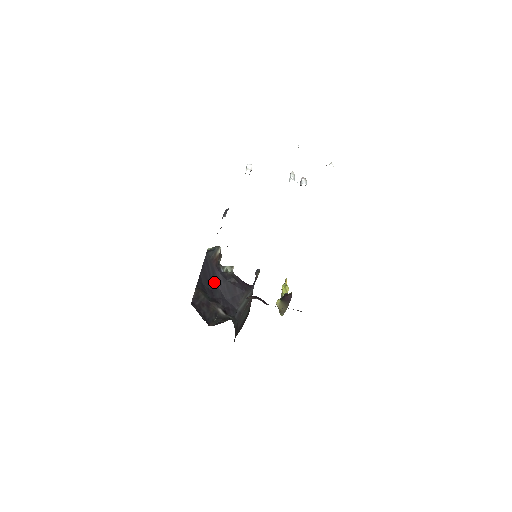
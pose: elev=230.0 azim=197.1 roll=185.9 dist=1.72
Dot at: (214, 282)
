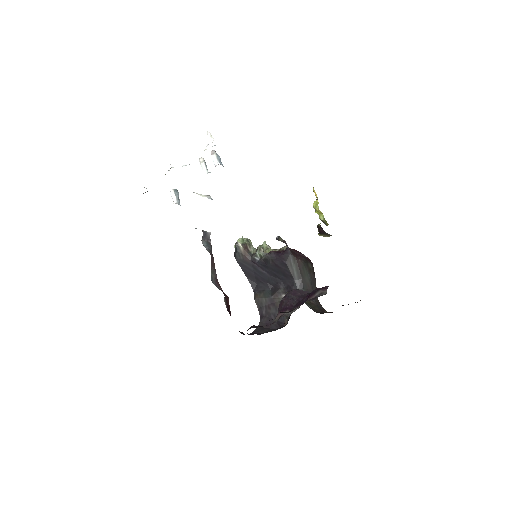
Dot at: (261, 274)
